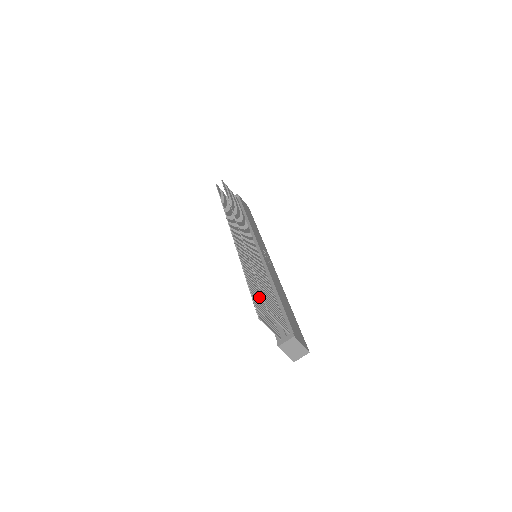
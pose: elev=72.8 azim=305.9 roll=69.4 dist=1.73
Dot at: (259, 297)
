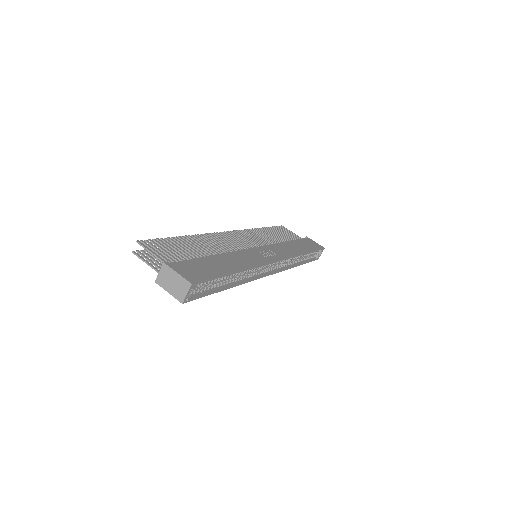
Dot at: occluded
